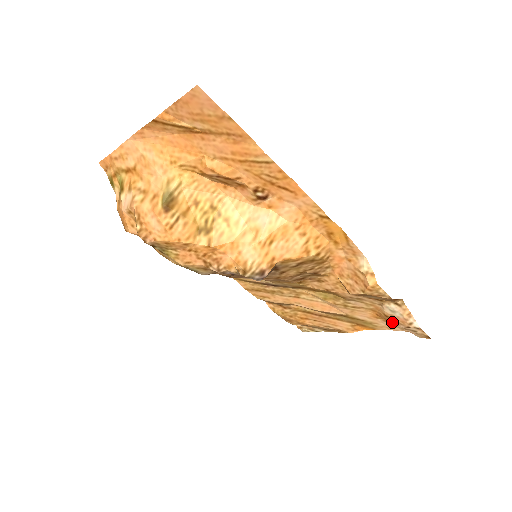
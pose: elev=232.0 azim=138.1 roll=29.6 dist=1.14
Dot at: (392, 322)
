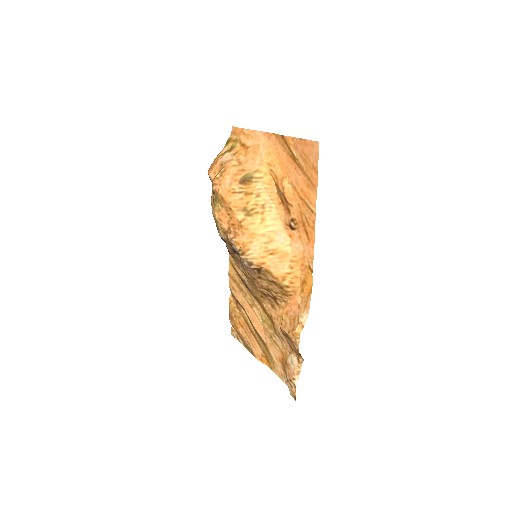
Dot at: (285, 370)
